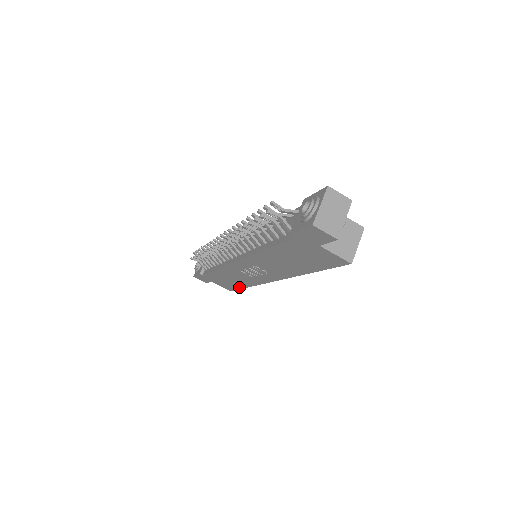
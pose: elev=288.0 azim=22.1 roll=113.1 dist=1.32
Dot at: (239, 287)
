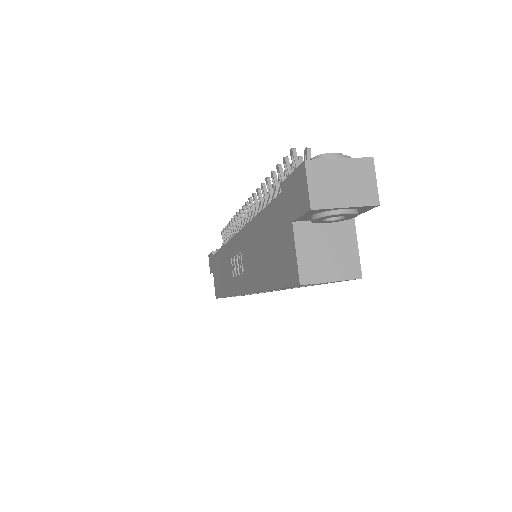
Dot at: occluded
